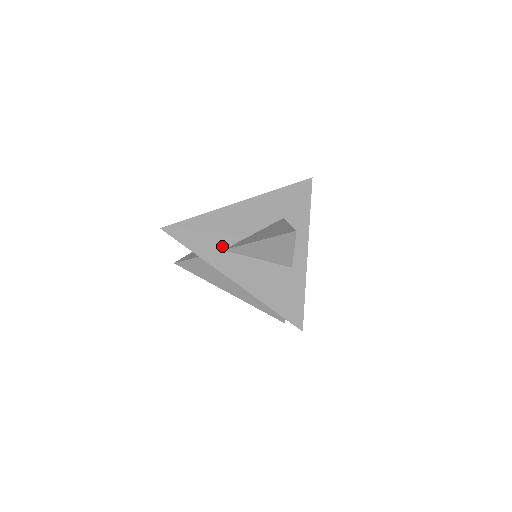
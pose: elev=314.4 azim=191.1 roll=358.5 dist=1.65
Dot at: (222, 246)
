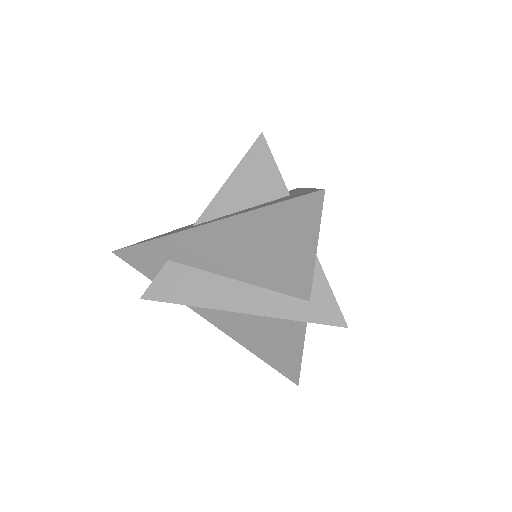
Dot at: occluded
